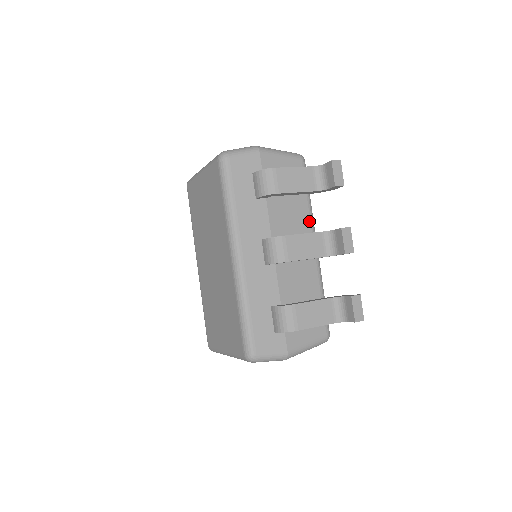
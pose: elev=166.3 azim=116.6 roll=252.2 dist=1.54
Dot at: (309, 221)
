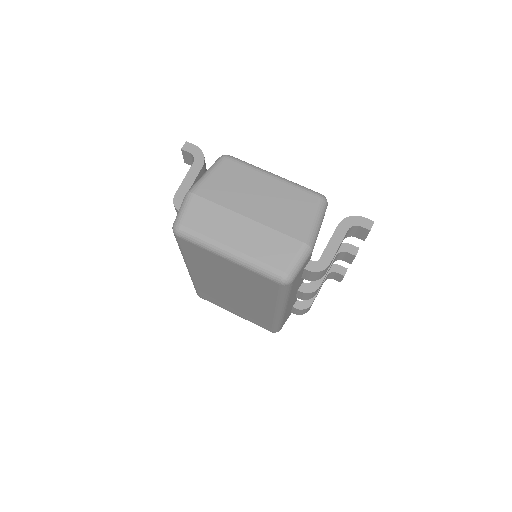
Dot at: occluded
